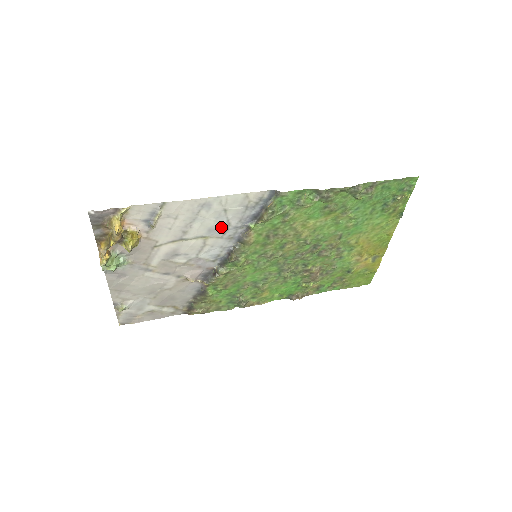
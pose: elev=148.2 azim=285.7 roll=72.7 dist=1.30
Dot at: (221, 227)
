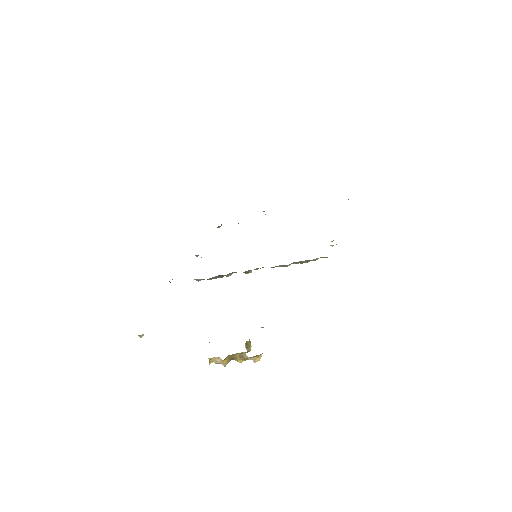
Dot at: occluded
